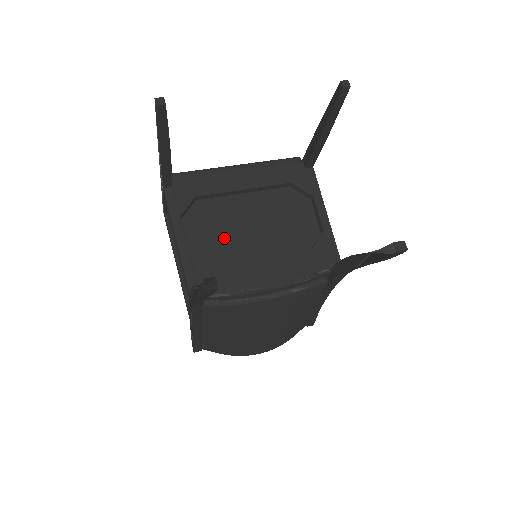
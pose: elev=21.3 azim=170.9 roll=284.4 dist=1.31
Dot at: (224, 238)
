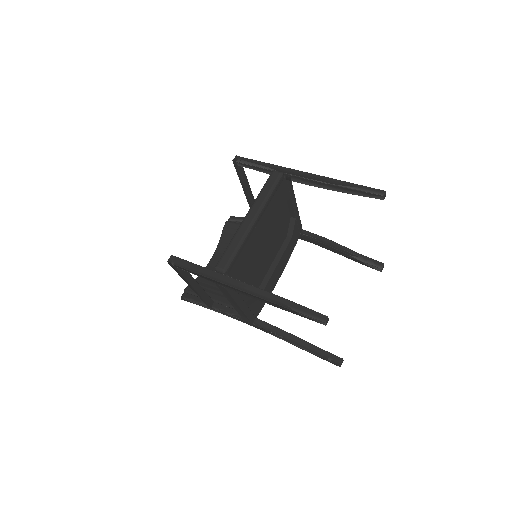
Dot at: (254, 274)
